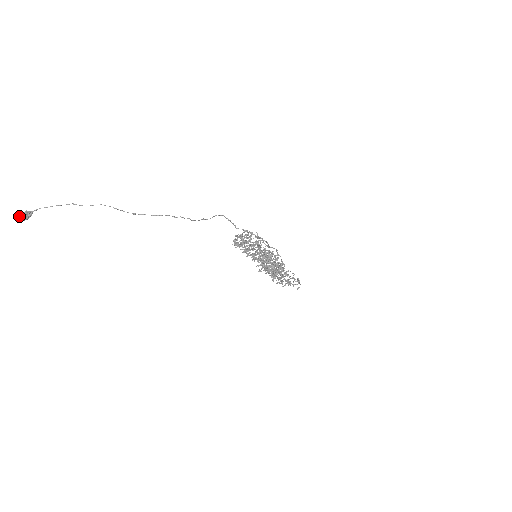
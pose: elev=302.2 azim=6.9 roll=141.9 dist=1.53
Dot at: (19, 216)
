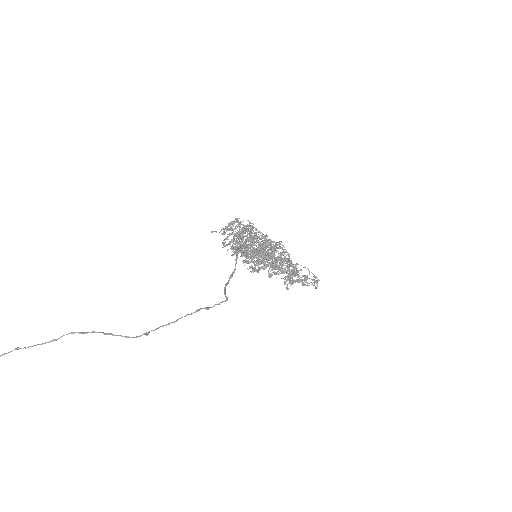
Dot at: out of frame
